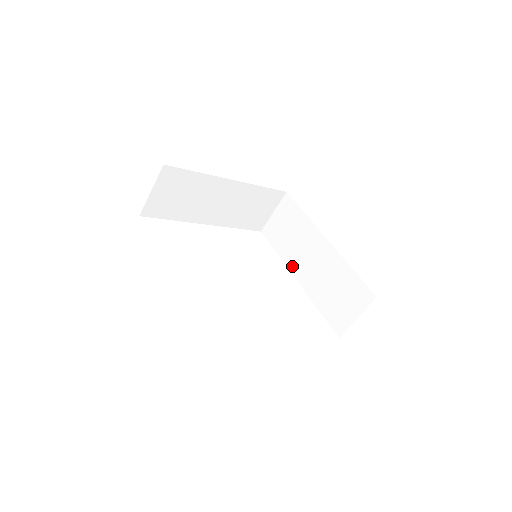
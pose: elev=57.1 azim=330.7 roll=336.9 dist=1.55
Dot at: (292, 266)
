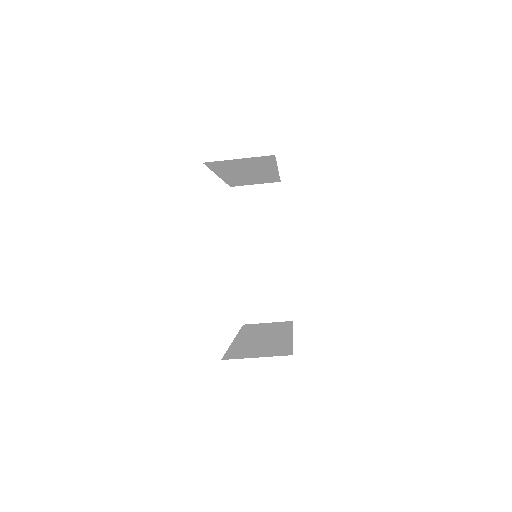
Dot at: (241, 243)
